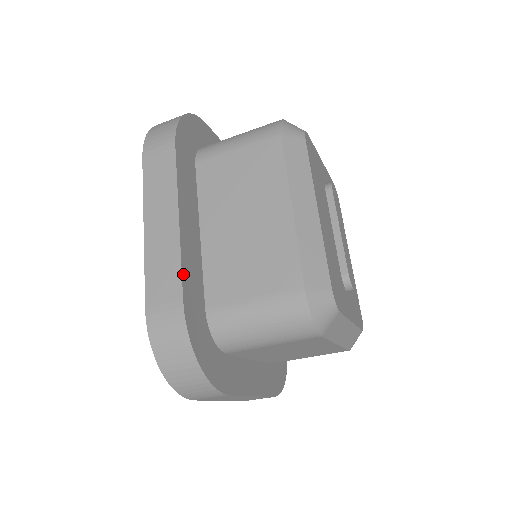
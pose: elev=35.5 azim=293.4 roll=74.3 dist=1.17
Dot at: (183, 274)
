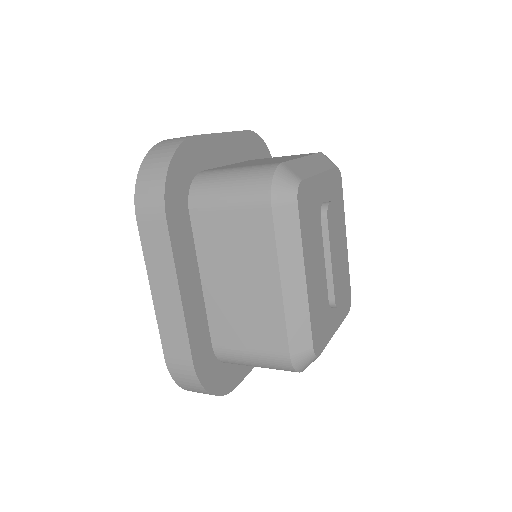
Dot at: (190, 340)
